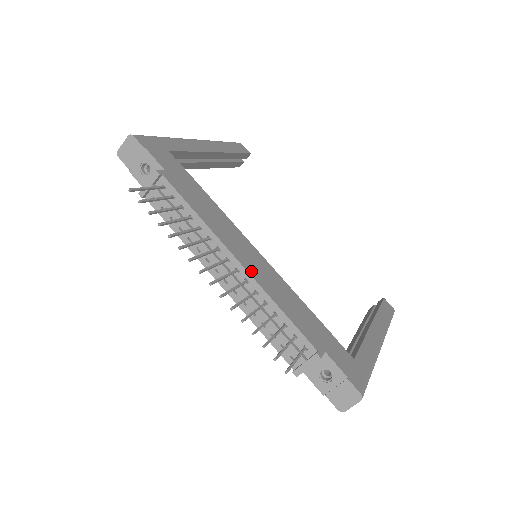
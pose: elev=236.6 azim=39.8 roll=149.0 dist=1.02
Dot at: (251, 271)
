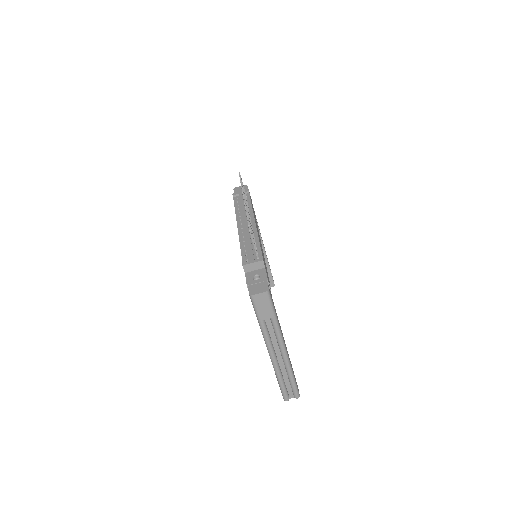
Dot at: occluded
